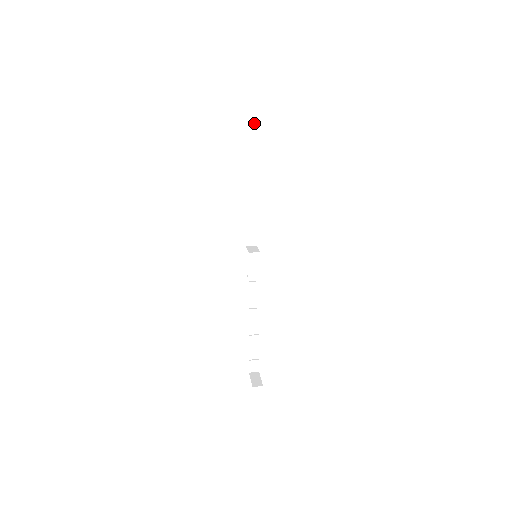
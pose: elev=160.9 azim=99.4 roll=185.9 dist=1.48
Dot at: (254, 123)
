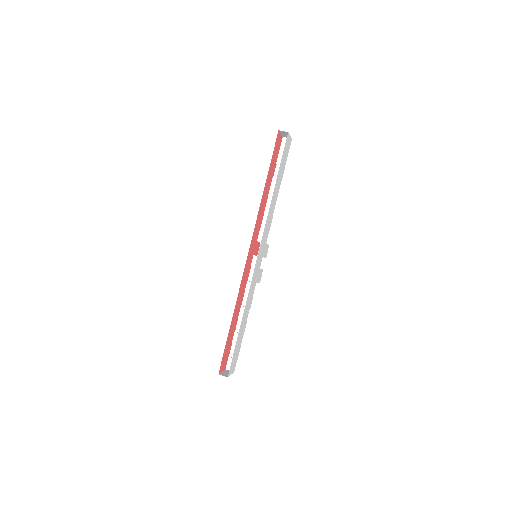
Dot at: occluded
